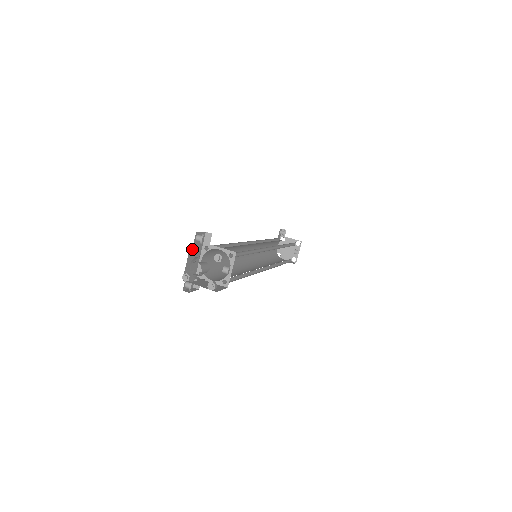
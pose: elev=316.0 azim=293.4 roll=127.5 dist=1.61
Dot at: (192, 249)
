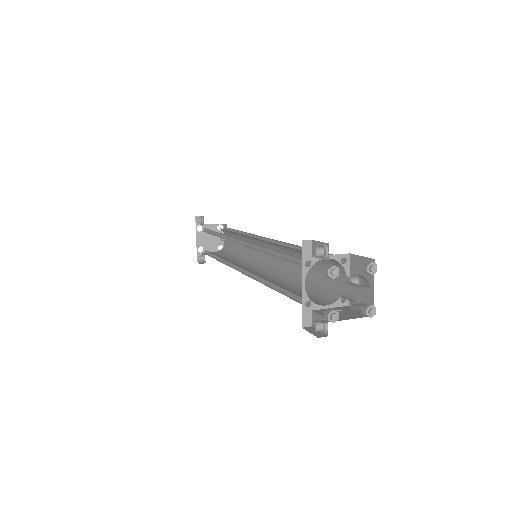
Dot at: (337, 271)
